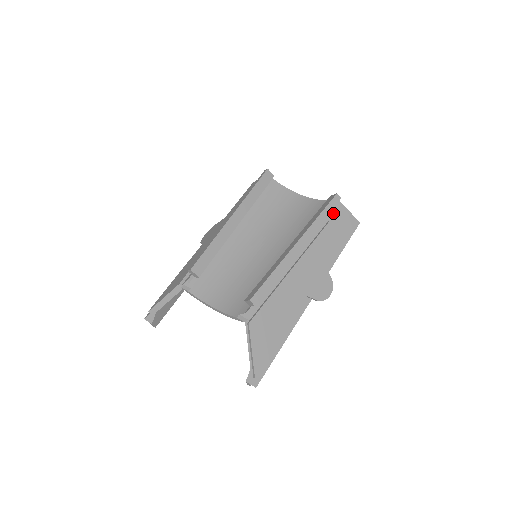
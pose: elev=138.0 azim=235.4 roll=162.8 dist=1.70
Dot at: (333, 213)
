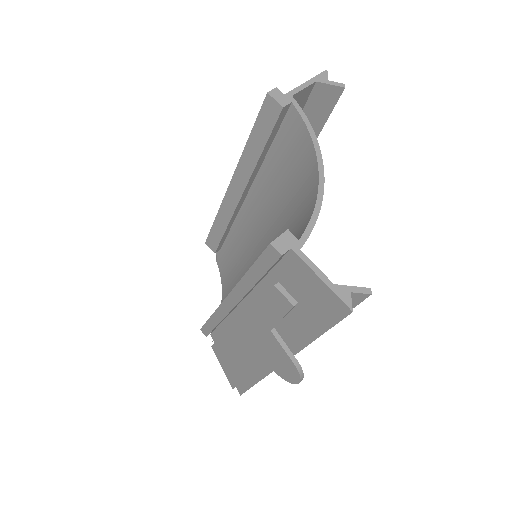
Dot at: (285, 271)
